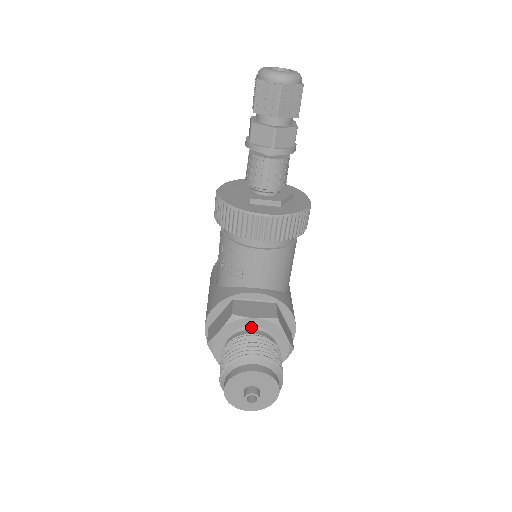
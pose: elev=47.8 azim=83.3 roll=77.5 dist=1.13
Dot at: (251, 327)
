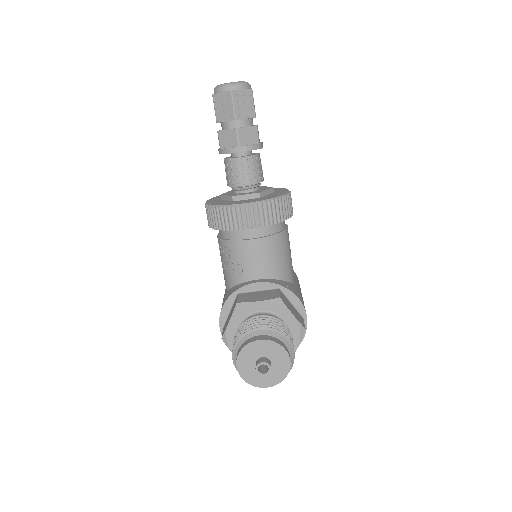
Dot at: (257, 312)
